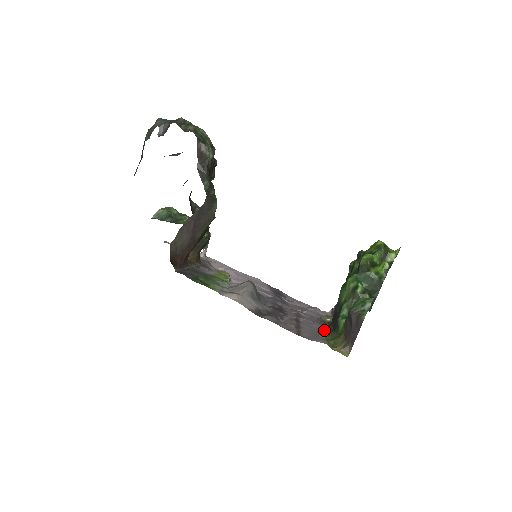
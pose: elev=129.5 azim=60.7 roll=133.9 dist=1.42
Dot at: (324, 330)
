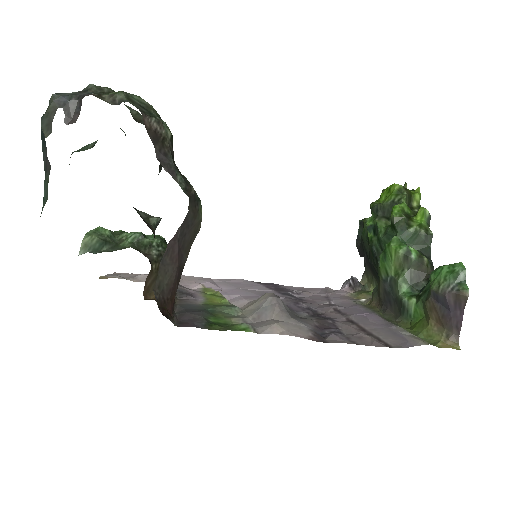
Dot at: (386, 320)
